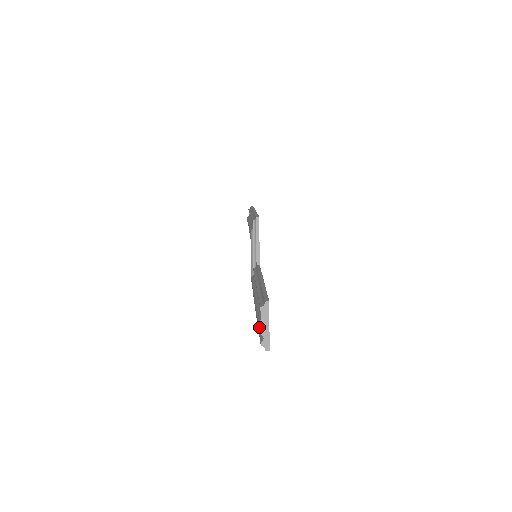
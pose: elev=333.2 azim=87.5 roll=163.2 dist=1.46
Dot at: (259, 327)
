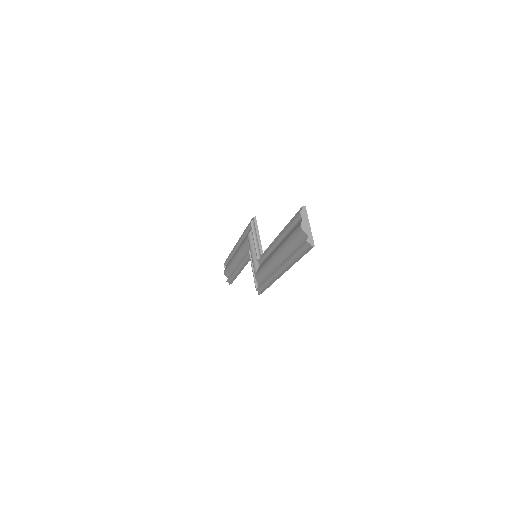
Dot at: (302, 227)
